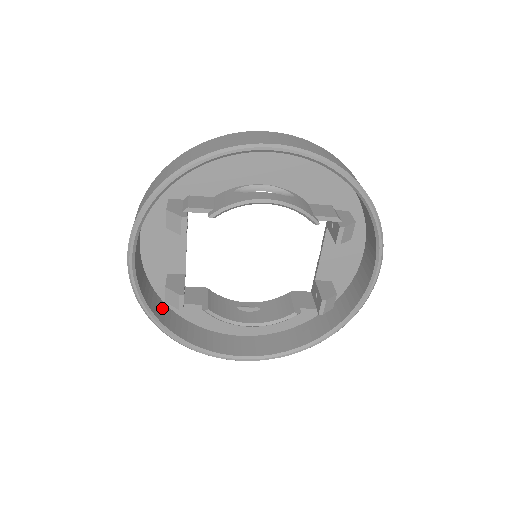
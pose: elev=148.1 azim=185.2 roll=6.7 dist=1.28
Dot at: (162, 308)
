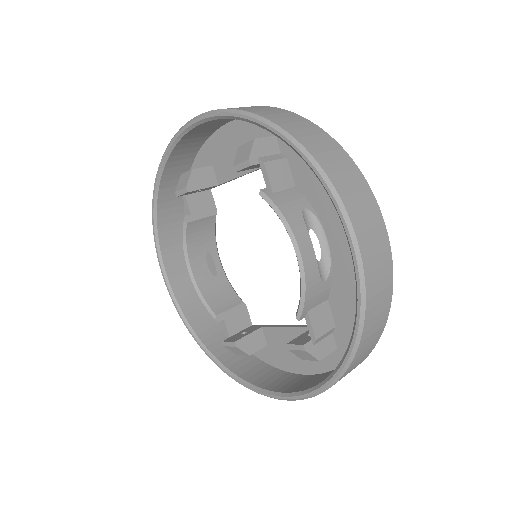
Dot at: (180, 173)
